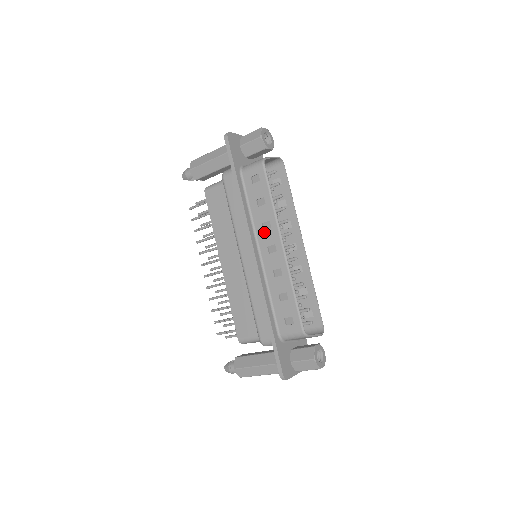
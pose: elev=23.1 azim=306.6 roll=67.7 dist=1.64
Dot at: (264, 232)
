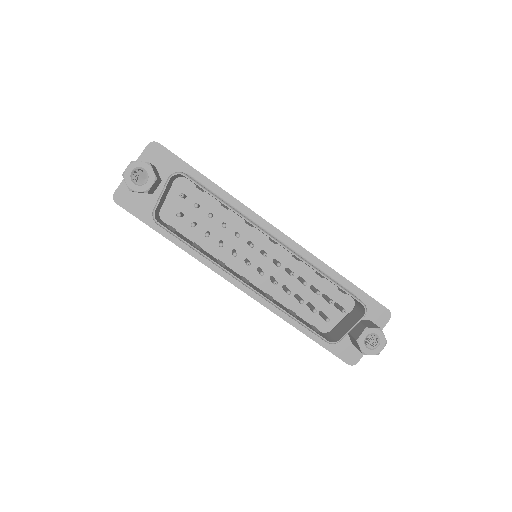
Dot at: occluded
